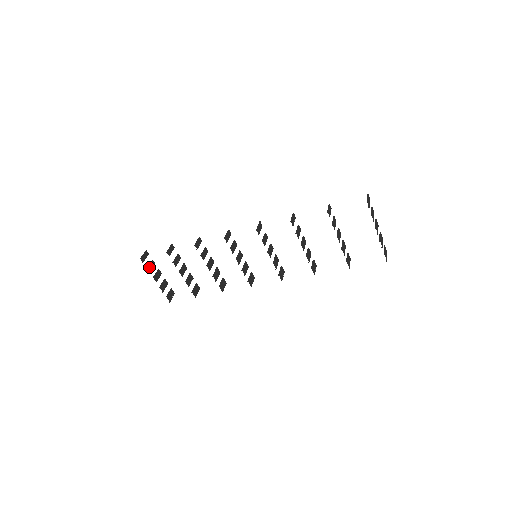
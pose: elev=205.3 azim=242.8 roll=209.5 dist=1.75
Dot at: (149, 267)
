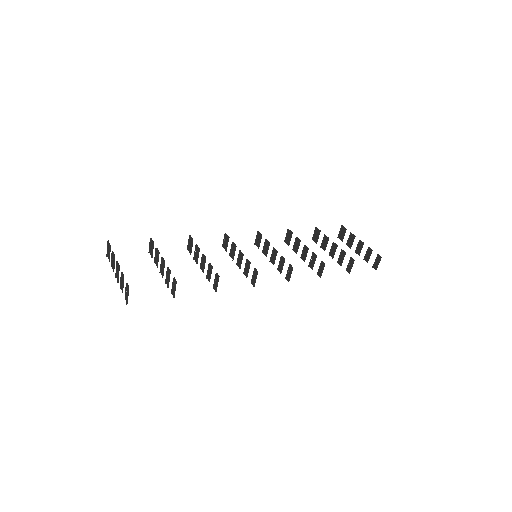
Dot at: (123, 287)
